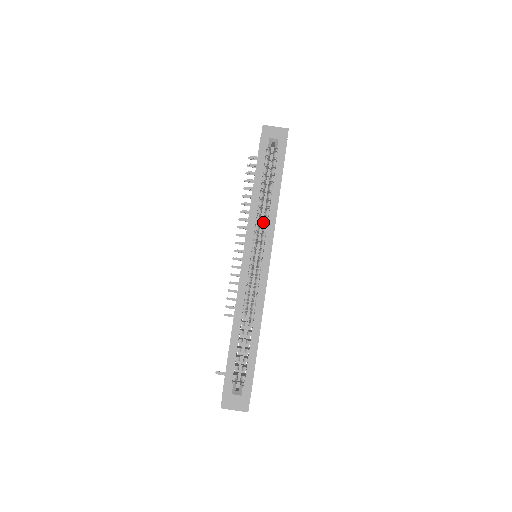
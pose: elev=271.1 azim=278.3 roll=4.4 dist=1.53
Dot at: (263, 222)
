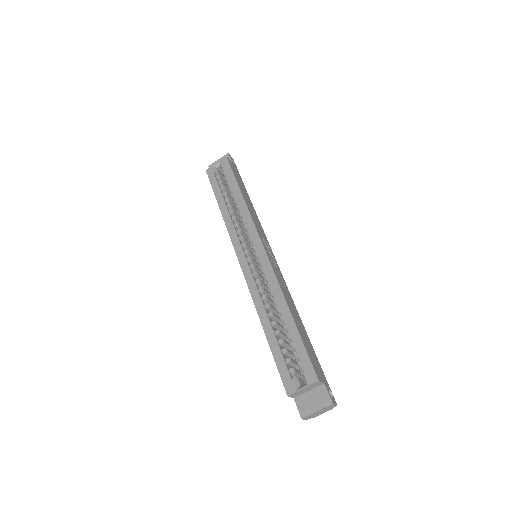
Dot at: (242, 223)
